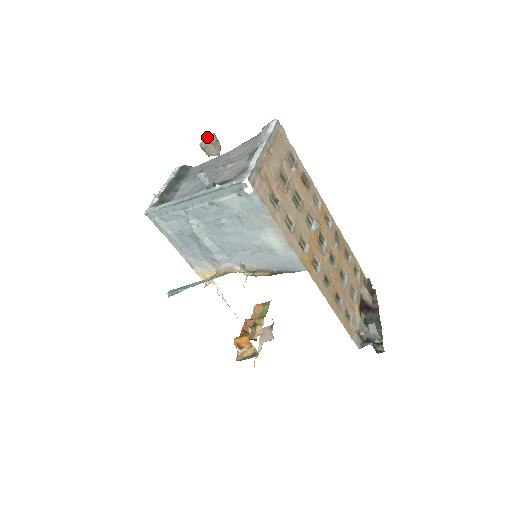
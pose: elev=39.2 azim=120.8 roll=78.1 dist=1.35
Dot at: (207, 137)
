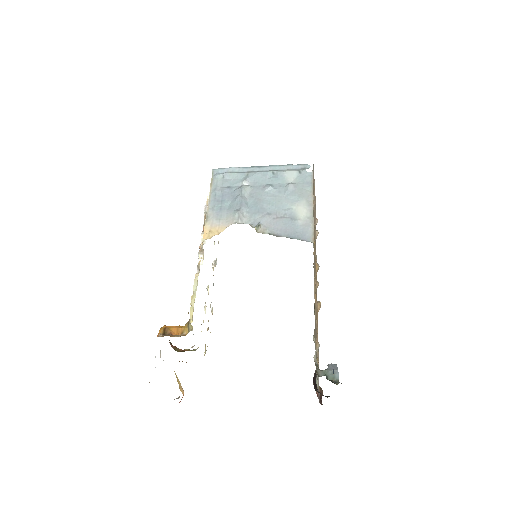
Dot at: occluded
